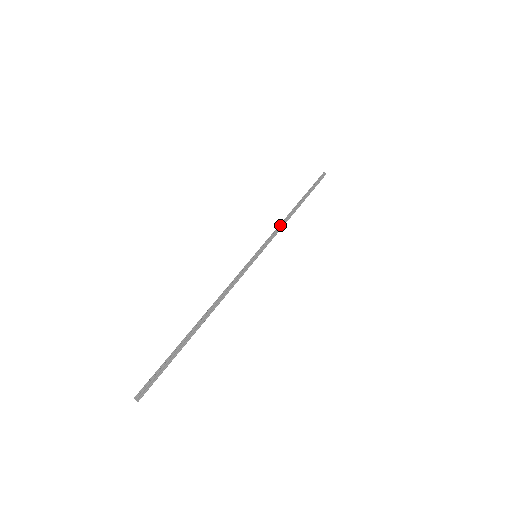
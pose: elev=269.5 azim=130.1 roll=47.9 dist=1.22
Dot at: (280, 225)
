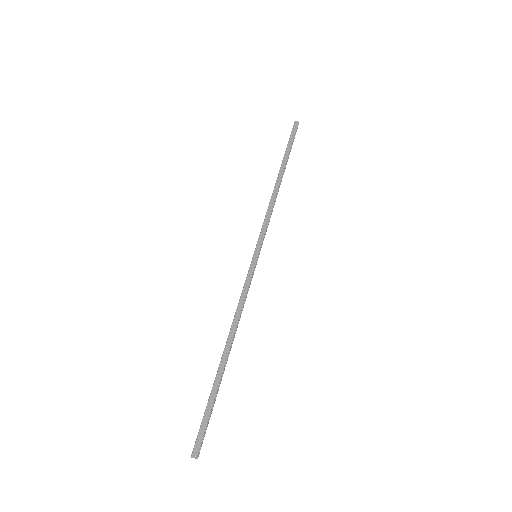
Dot at: (272, 210)
